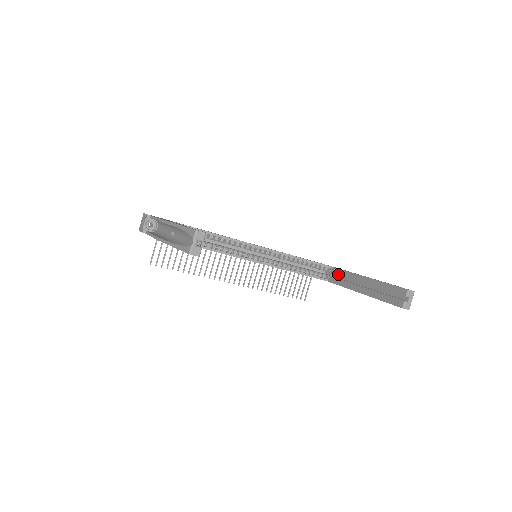
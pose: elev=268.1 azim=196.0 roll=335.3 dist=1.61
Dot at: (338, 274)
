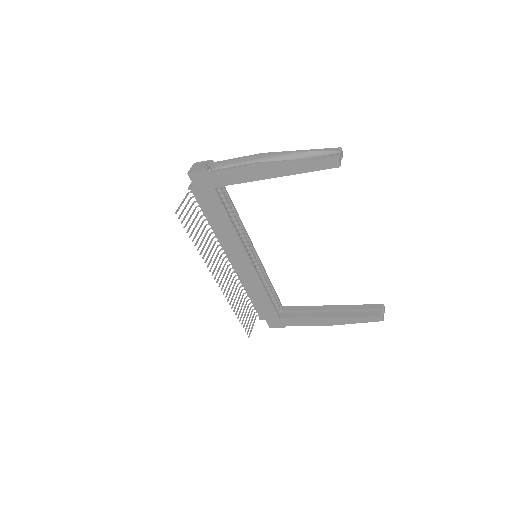
Dot at: (294, 310)
